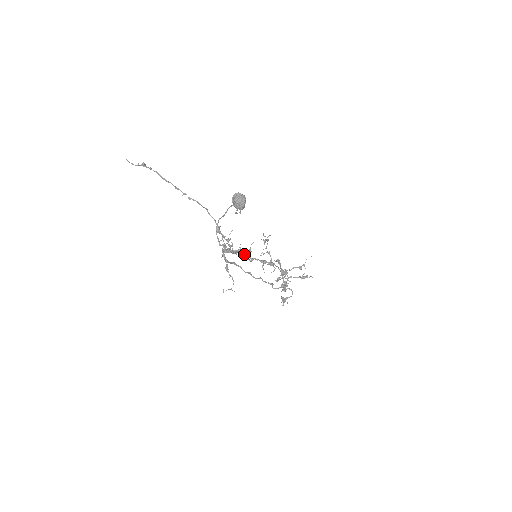
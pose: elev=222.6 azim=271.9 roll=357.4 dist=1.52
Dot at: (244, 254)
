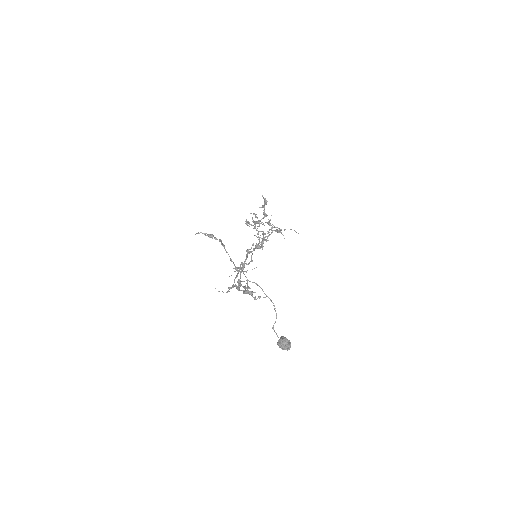
Dot at: occluded
